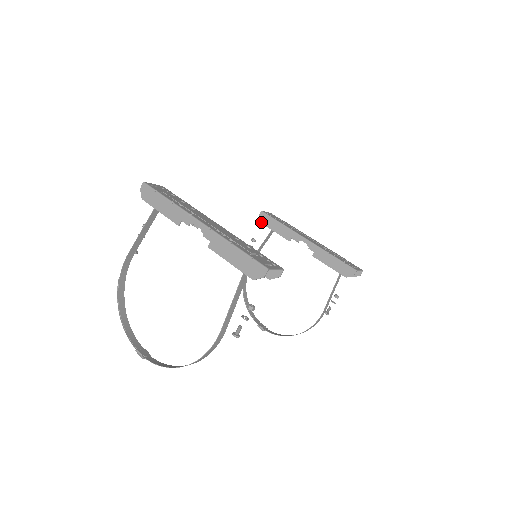
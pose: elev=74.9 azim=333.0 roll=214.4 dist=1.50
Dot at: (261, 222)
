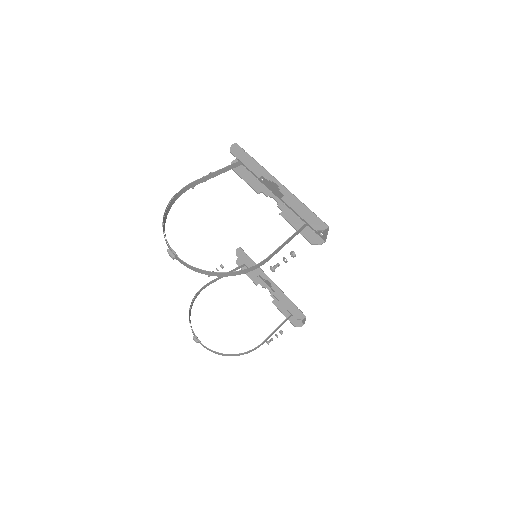
Dot at: (237, 254)
